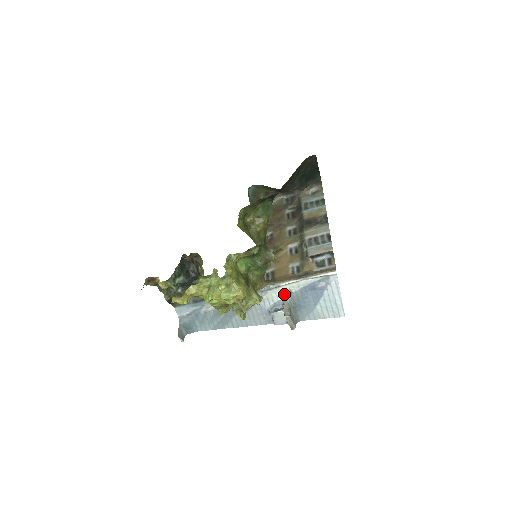
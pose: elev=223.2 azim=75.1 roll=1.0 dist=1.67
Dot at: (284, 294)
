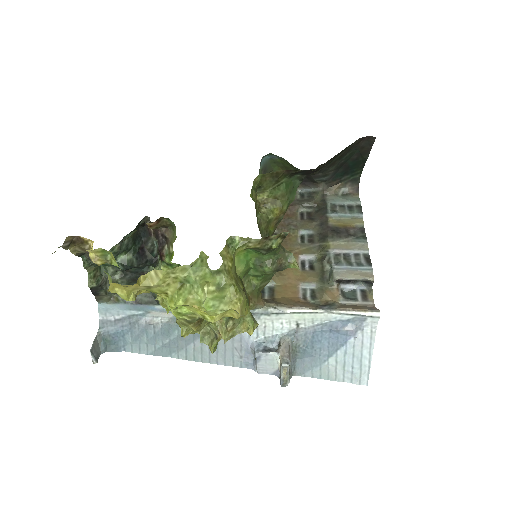
Dot at: (286, 327)
